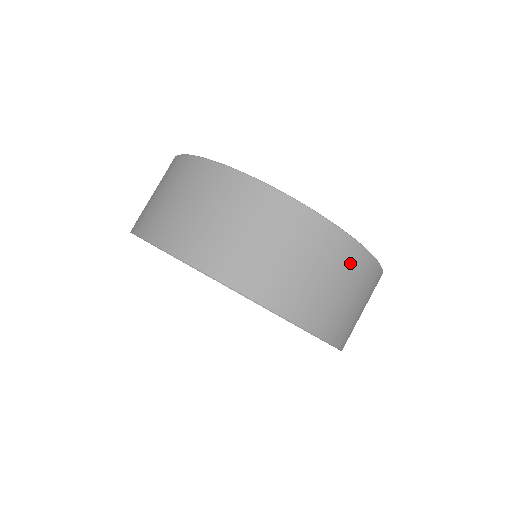
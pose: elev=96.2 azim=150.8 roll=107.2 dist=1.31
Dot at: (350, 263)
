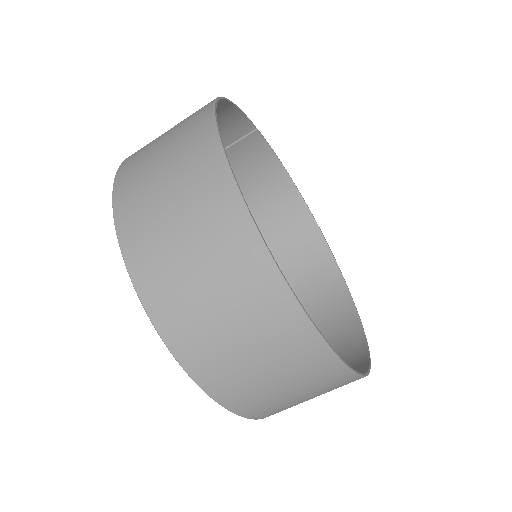
Dot at: occluded
